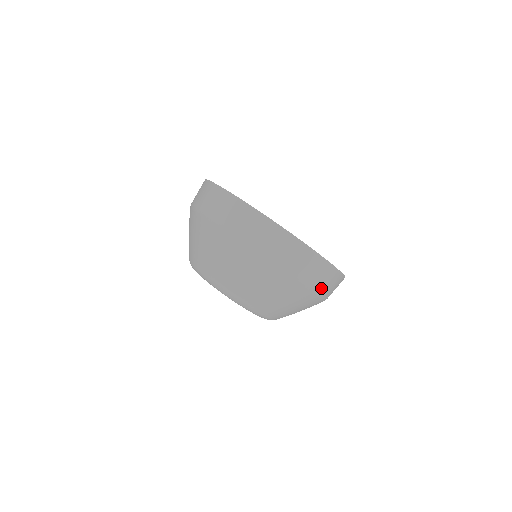
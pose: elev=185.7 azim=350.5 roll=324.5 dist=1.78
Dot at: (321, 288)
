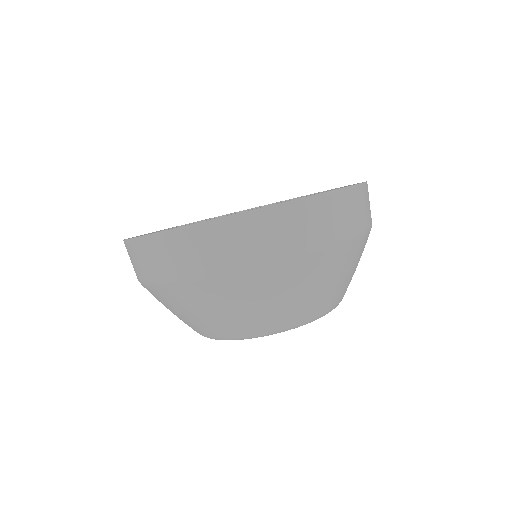
Dot at: (366, 220)
